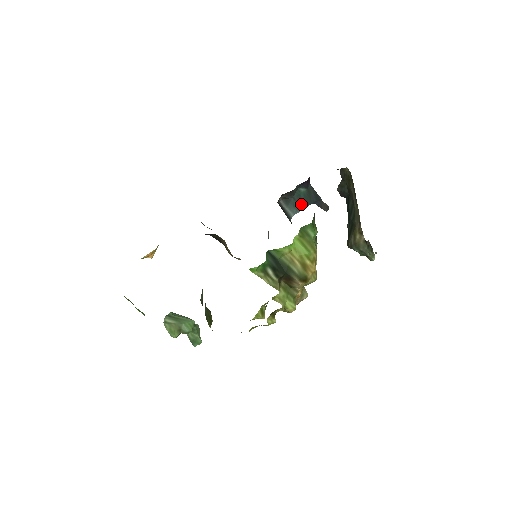
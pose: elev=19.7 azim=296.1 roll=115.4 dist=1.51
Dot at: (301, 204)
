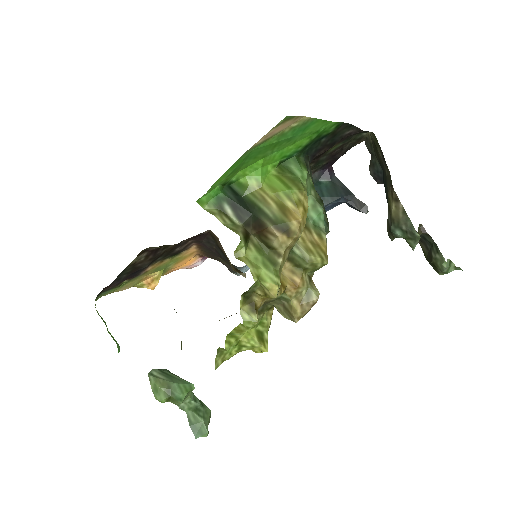
Dot at: (322, 197)
